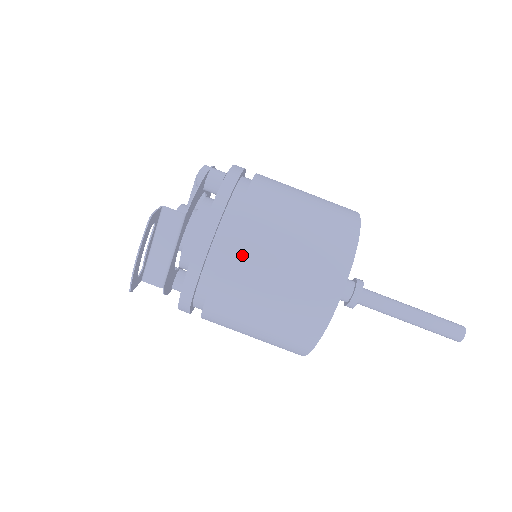
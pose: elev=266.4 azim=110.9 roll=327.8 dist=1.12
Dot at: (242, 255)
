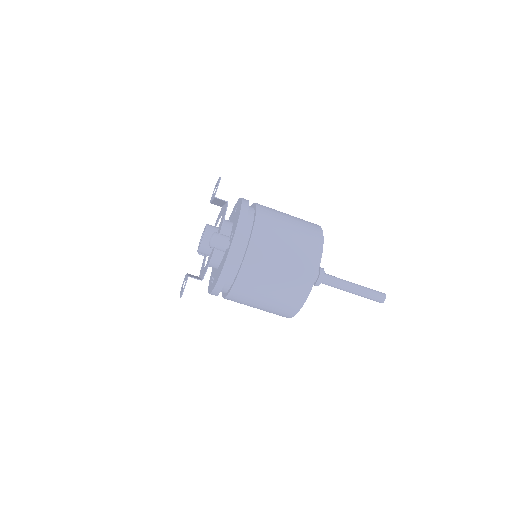
Dot at: (236, 300)
